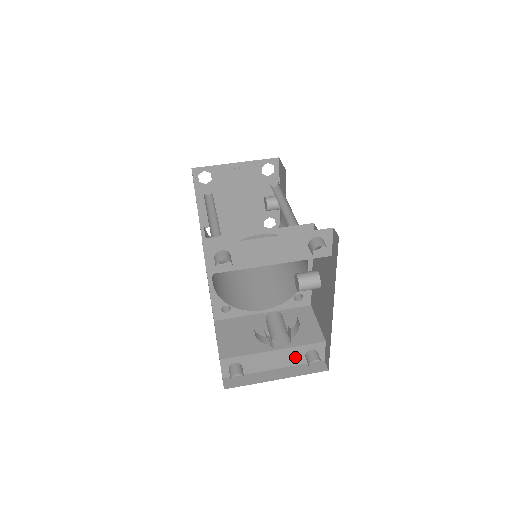
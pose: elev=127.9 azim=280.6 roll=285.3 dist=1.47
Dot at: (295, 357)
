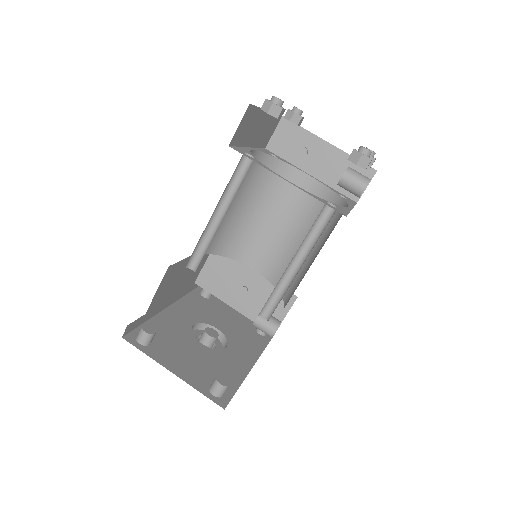
Dot at: occluded
